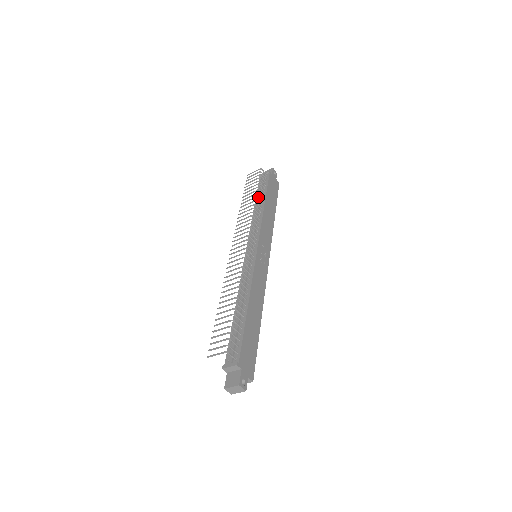
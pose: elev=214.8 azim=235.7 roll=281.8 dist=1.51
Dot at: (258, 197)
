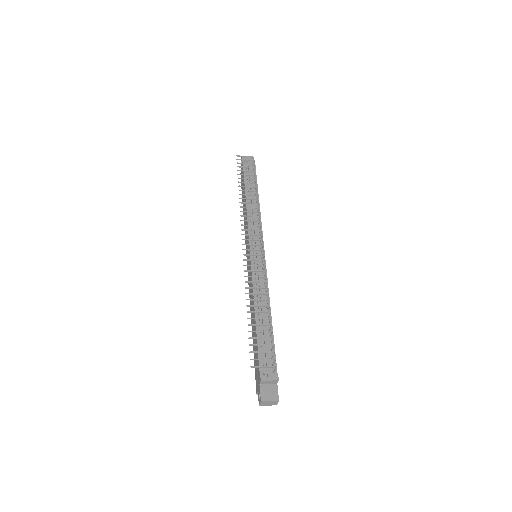
Dot at: (248, 187)
